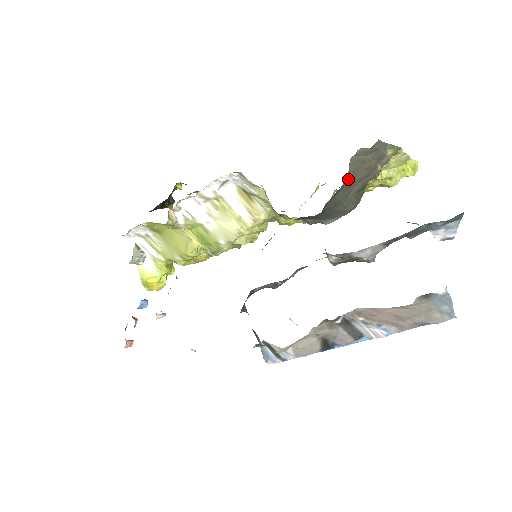
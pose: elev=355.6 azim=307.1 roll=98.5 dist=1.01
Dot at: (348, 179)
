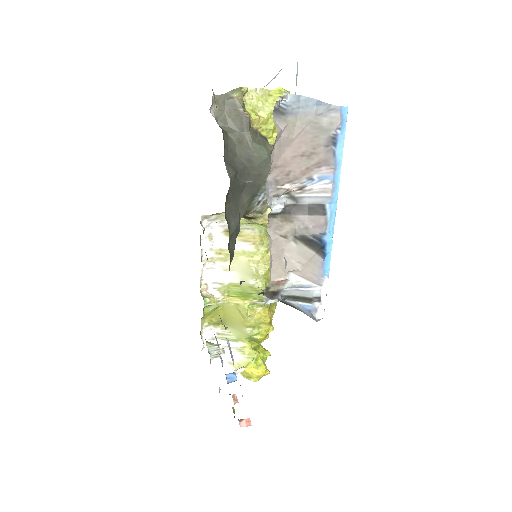
Dot at: (232, 136)
